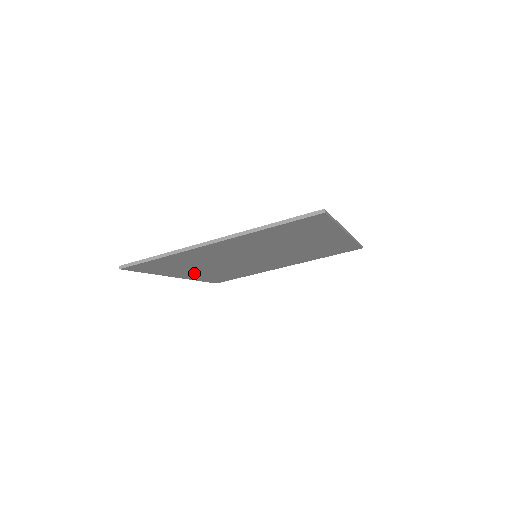
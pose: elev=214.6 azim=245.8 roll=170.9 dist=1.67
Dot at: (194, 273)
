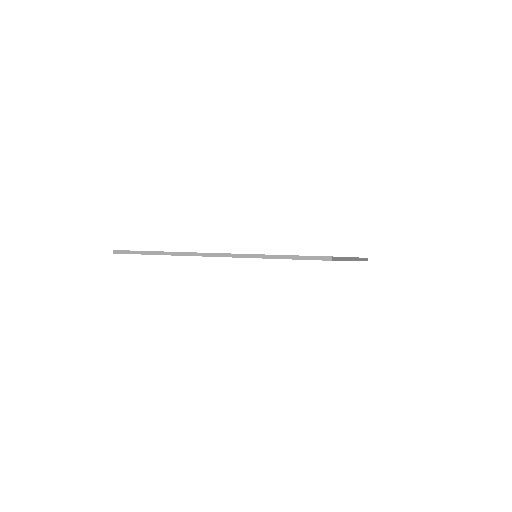
Dot at: occluded
